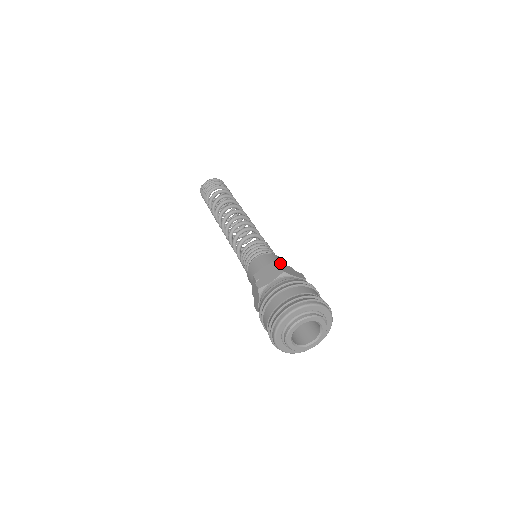
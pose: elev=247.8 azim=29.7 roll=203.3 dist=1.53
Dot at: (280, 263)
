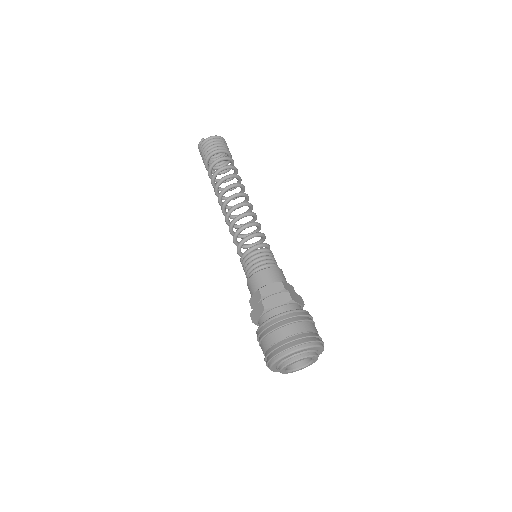
Dot at: (285, 282)
